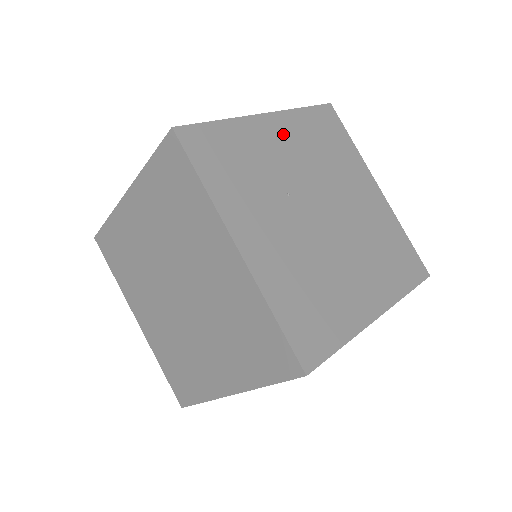
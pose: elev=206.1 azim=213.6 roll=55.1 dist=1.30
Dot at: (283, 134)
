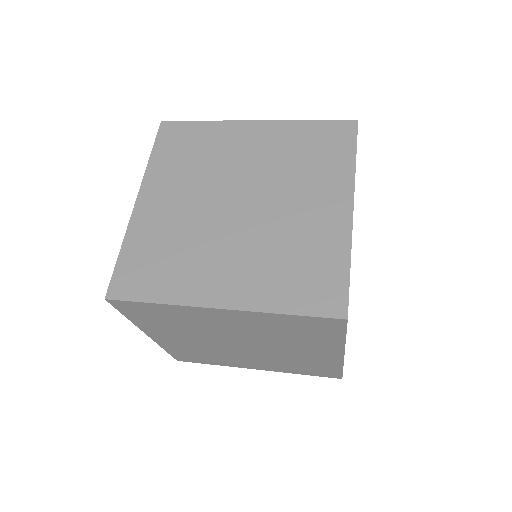
Dot at: occluded
